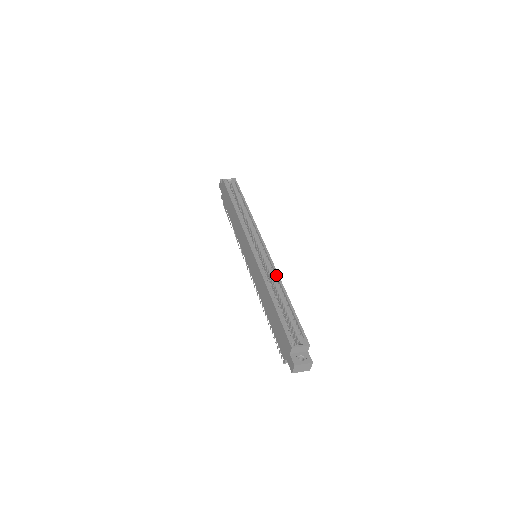
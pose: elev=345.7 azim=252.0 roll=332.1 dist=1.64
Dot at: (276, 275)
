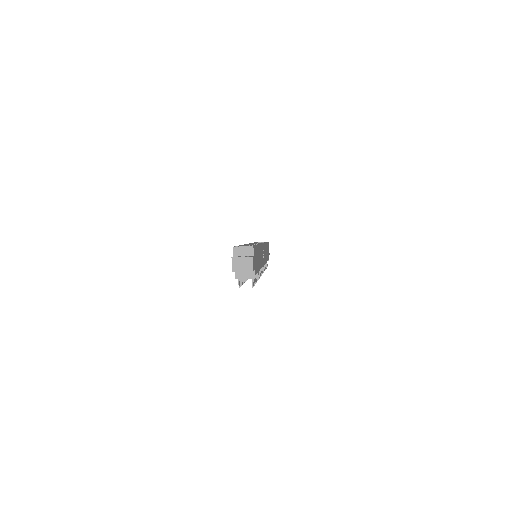
Dot at: occluded
